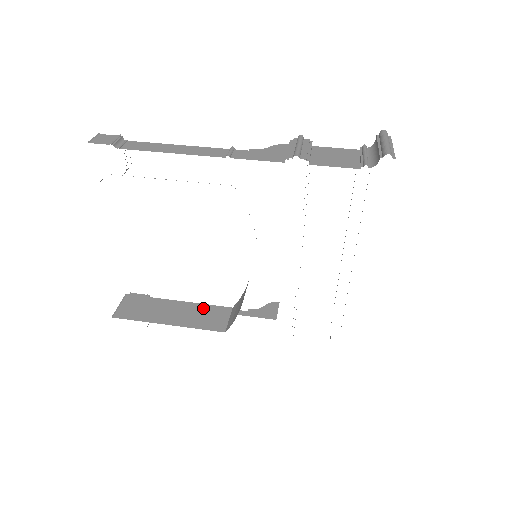
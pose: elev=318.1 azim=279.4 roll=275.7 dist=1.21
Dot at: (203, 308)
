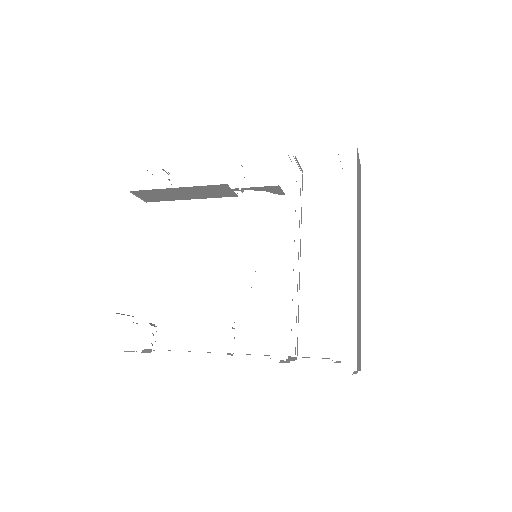
Dot at: occluded
